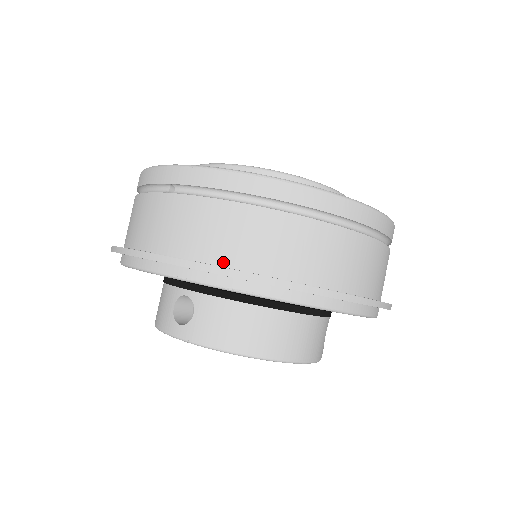
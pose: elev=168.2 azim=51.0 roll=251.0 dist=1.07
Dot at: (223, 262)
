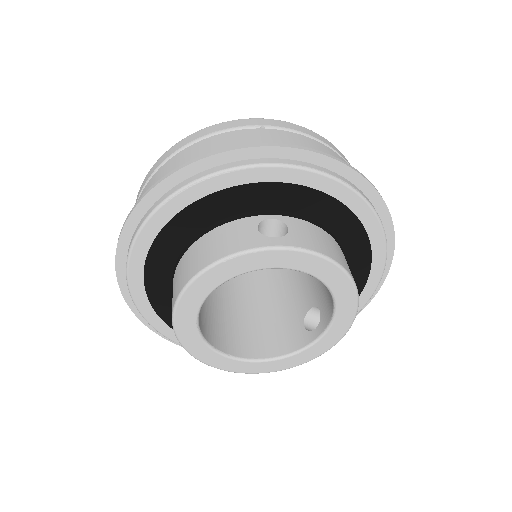
Dot at: occluded
